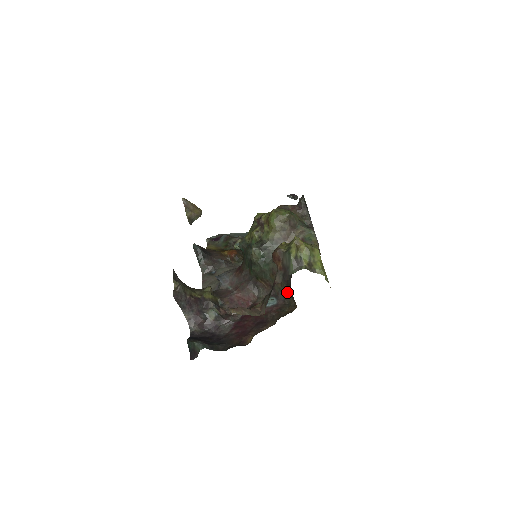
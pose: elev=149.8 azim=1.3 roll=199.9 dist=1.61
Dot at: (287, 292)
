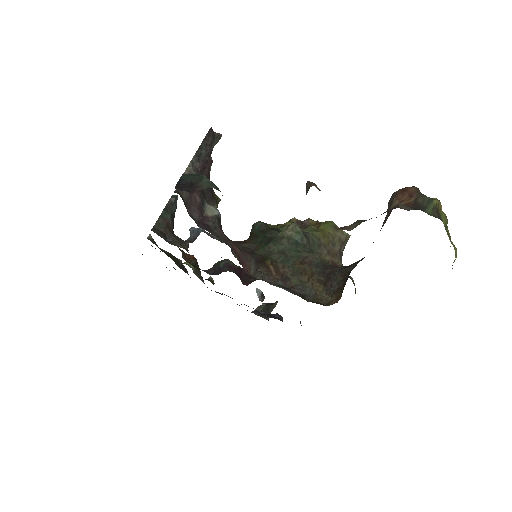
Dot at: (319, 287)
